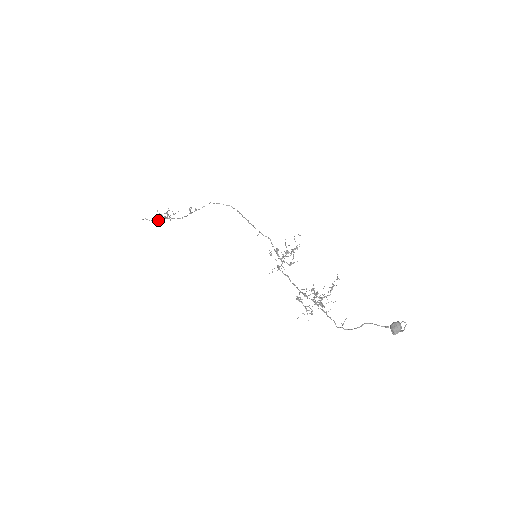
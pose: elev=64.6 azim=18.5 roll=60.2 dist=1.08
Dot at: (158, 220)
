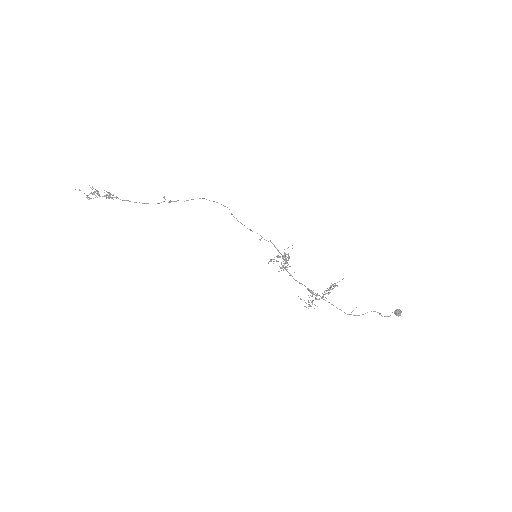
Dot at: occluded
